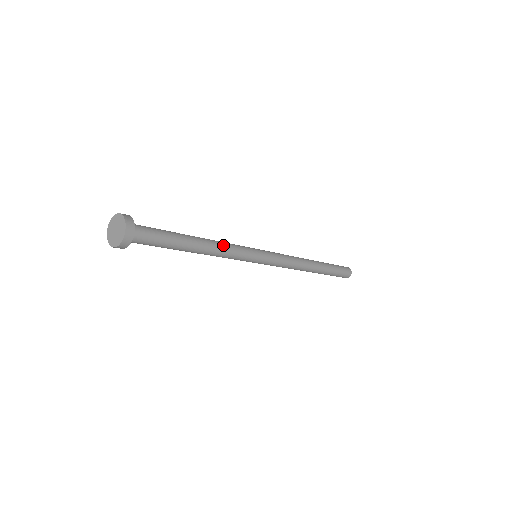
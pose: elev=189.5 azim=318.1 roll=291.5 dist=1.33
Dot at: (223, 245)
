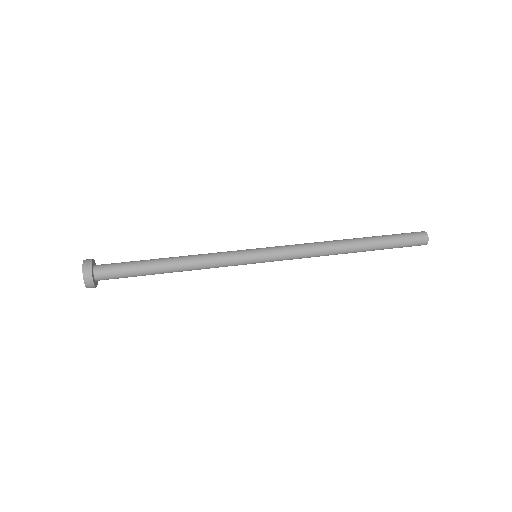
Dot at: (202, 258)
